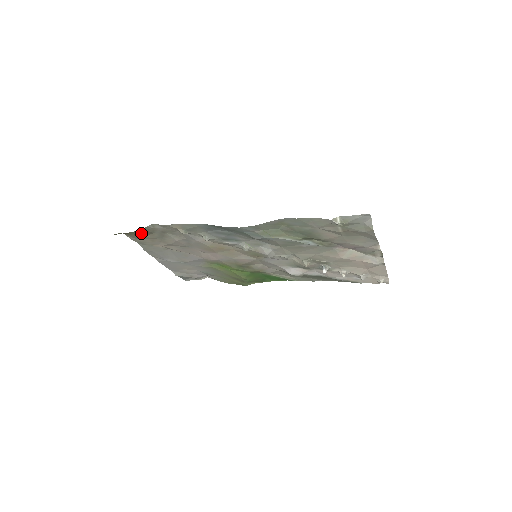
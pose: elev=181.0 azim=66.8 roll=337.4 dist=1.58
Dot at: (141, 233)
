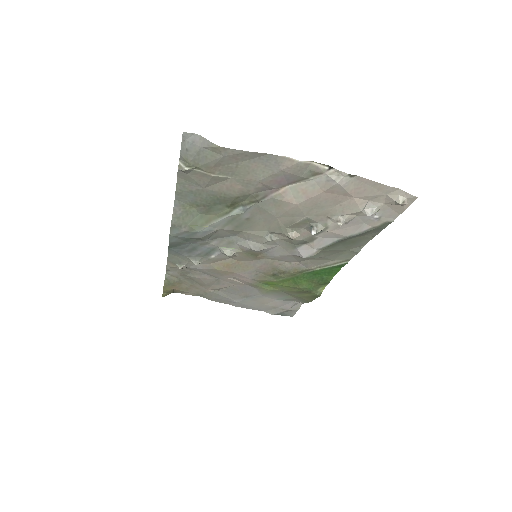
Dot at: (174, 285)
